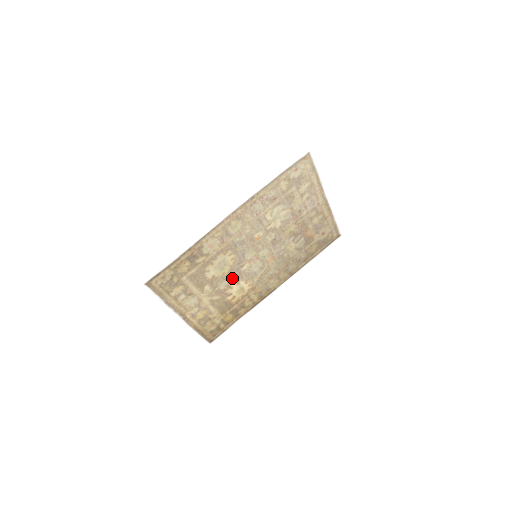
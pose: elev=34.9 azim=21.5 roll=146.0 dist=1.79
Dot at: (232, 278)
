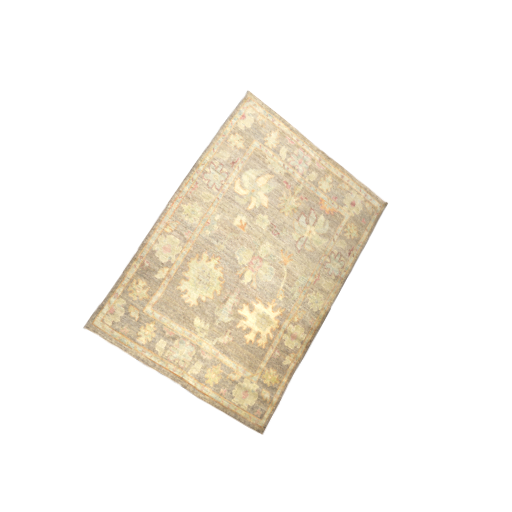
Dot at: (235, 300)
